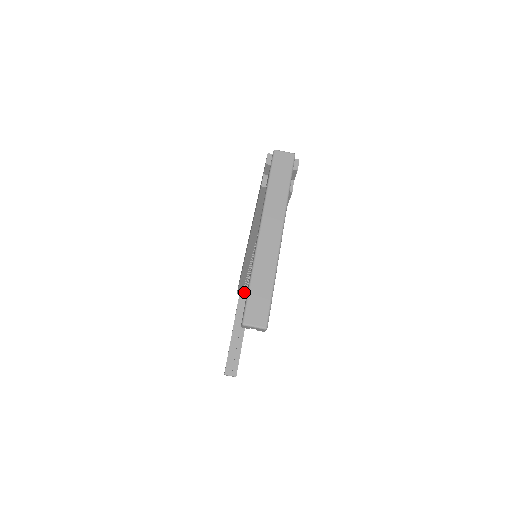
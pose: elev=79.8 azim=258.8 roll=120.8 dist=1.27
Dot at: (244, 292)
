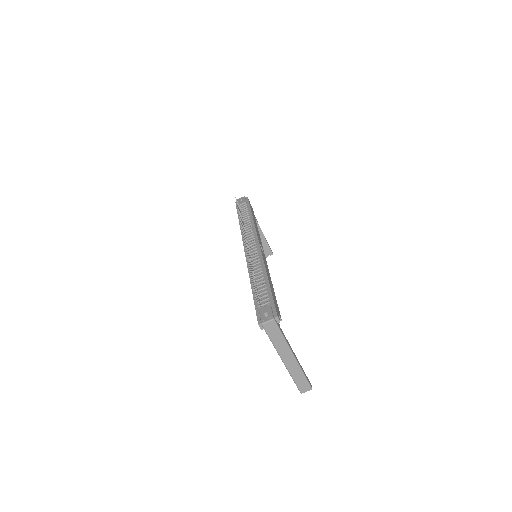
Dot at: occluded
